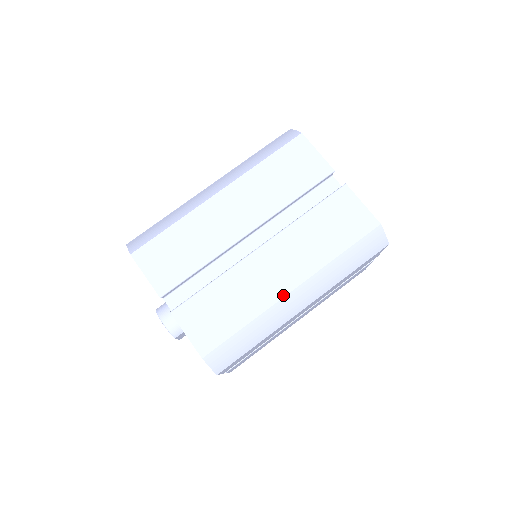
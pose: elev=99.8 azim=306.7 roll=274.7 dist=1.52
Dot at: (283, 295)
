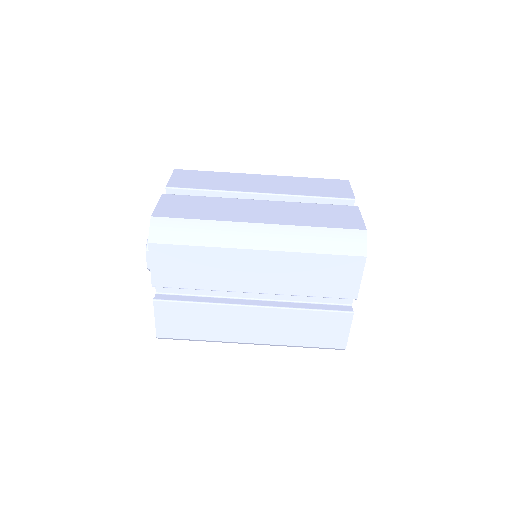
Dot at: (248, 221)
